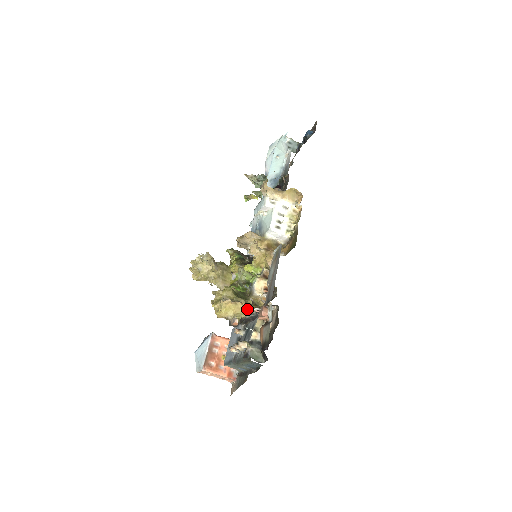
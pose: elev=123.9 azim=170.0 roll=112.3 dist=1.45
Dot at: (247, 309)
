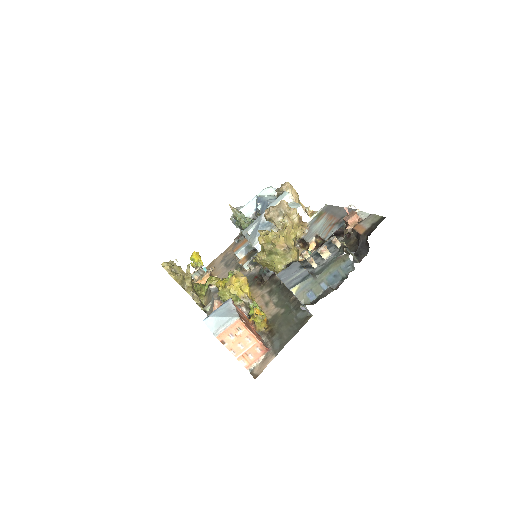
Dot at: (298, 252)
